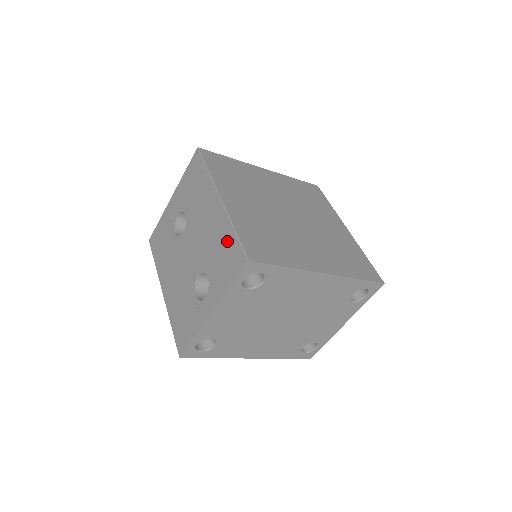
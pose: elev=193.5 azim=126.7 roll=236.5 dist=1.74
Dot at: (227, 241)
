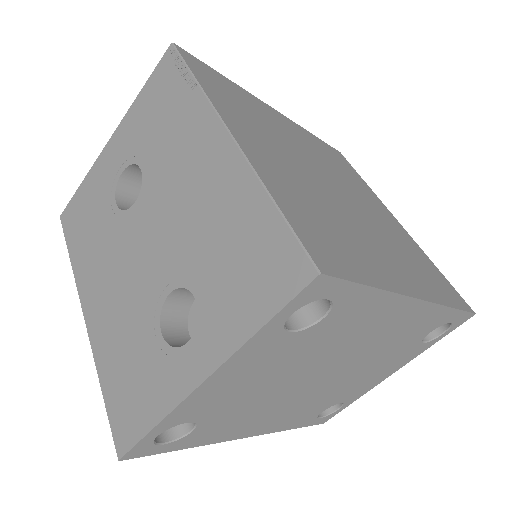
Dot at: (251, 224)
